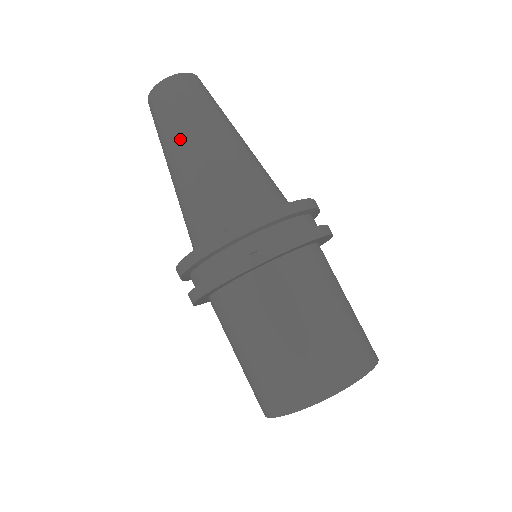
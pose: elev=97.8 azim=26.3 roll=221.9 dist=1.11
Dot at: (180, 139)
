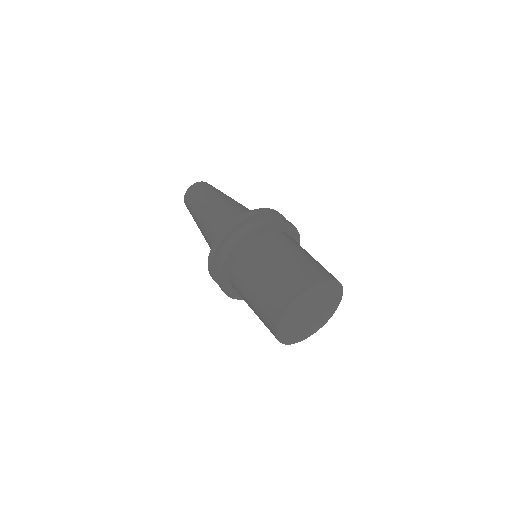
Dot at: (209, 199)
